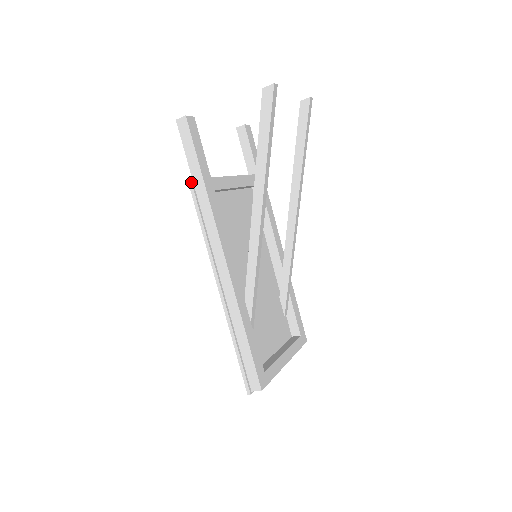
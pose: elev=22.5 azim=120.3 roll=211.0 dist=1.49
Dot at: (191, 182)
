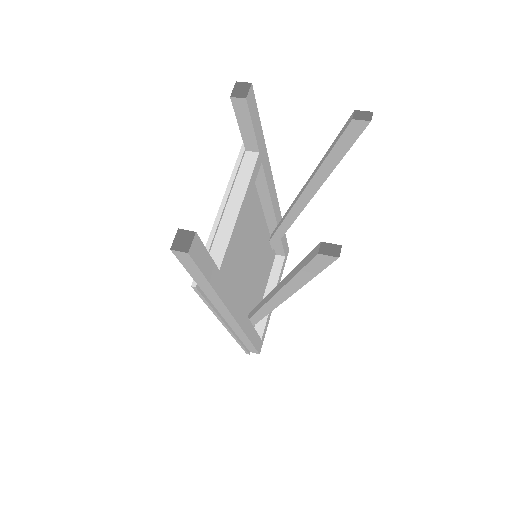
Dot at: (196, 289)
